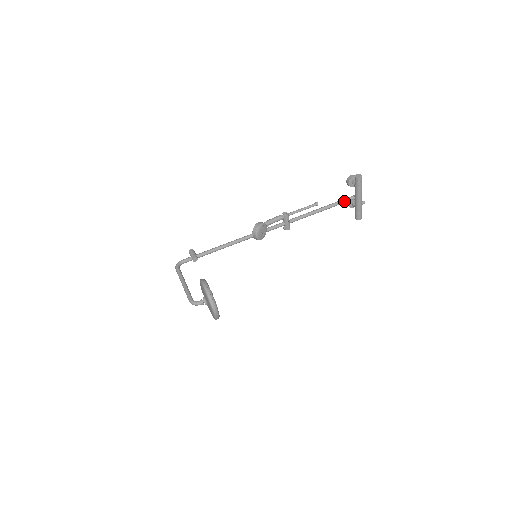
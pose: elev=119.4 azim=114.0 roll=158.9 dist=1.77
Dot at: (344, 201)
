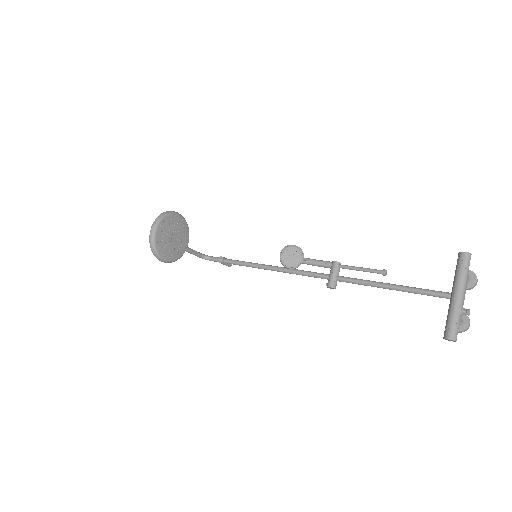
Dot at: (431, 291)
